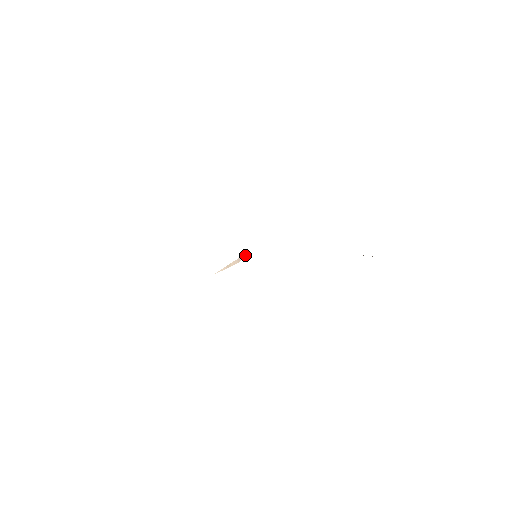
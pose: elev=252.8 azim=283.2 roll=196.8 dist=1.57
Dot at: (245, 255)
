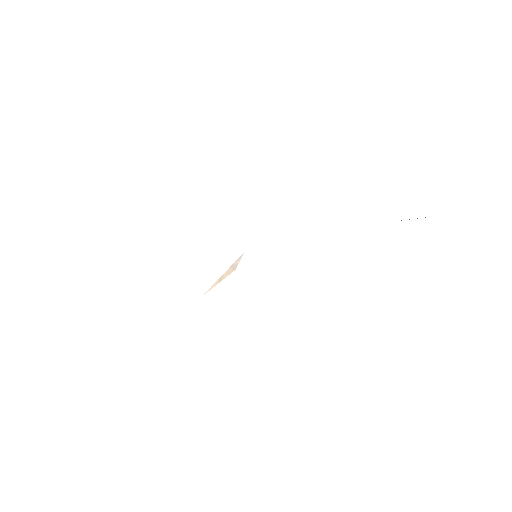
Dot at: (240, 258)
